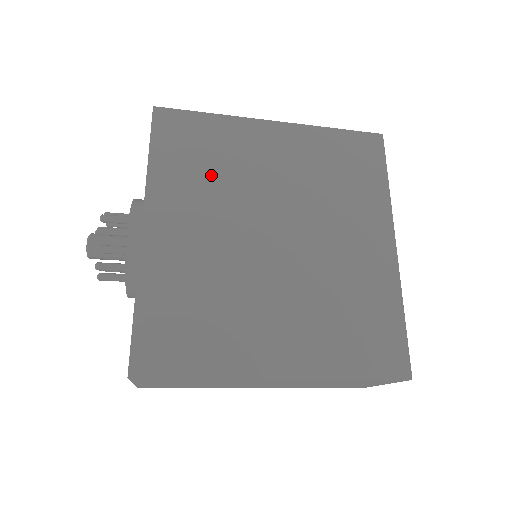
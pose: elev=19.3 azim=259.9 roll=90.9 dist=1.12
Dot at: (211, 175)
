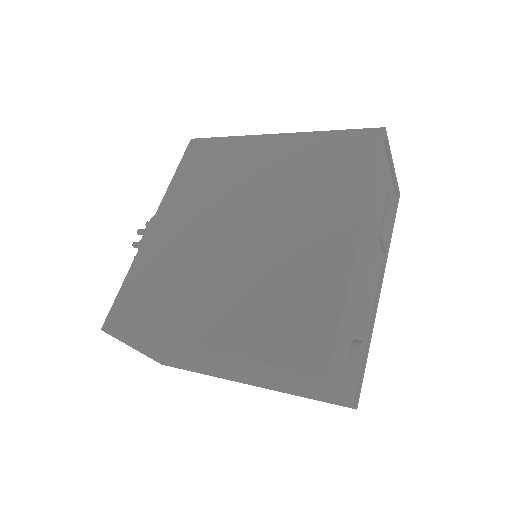
Dot at: (211, 183)
